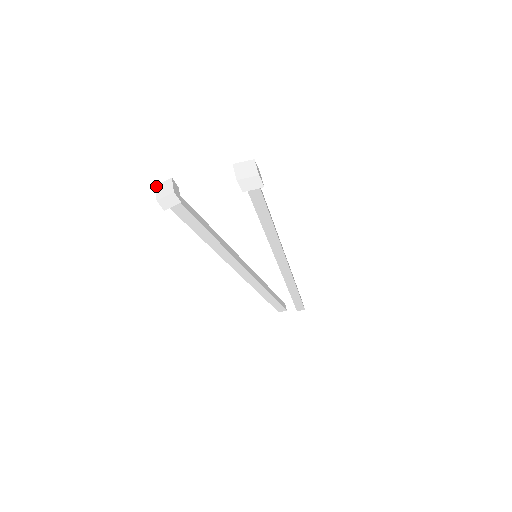
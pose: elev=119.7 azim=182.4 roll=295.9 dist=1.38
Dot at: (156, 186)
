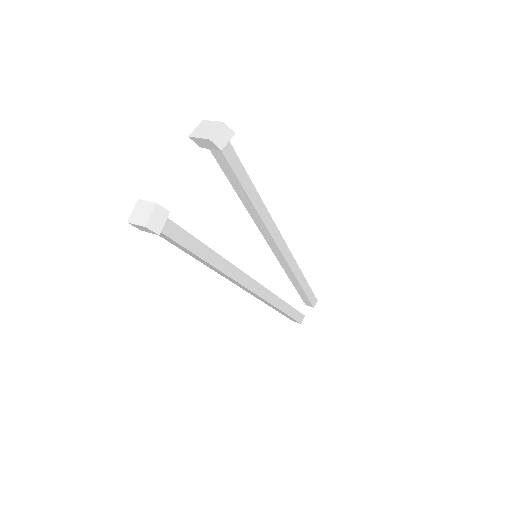
Dot at: (128, 221)
